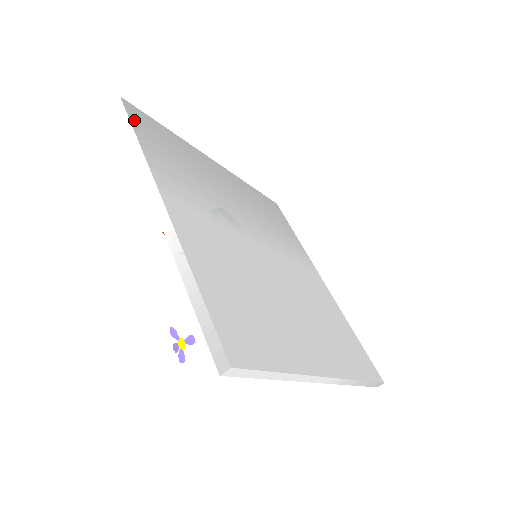
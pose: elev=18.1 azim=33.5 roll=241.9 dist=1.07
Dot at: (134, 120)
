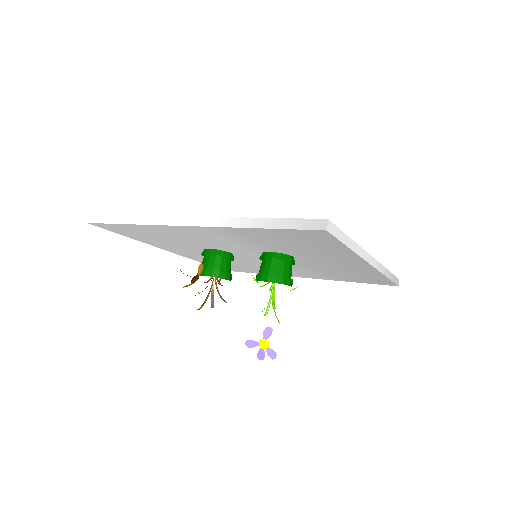
Dot at: occluded
